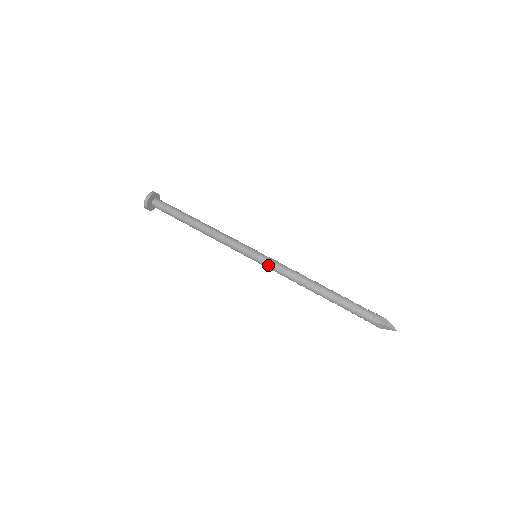
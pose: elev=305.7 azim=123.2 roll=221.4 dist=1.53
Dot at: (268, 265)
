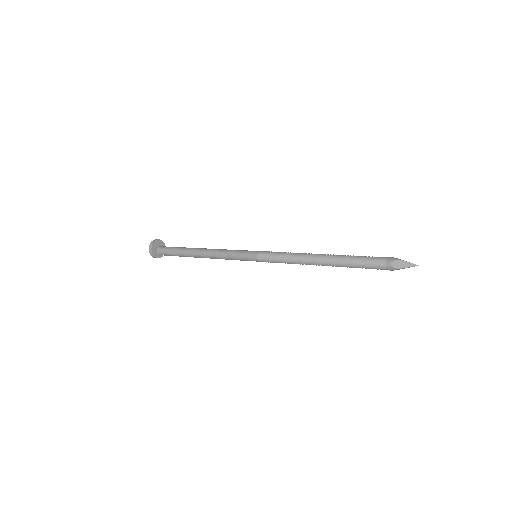
Dot at: (268, 254)
